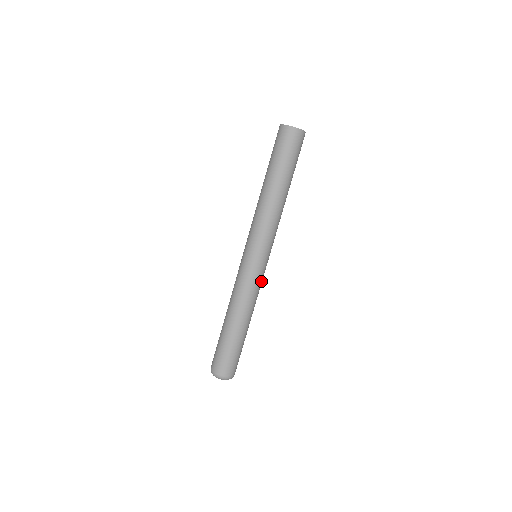
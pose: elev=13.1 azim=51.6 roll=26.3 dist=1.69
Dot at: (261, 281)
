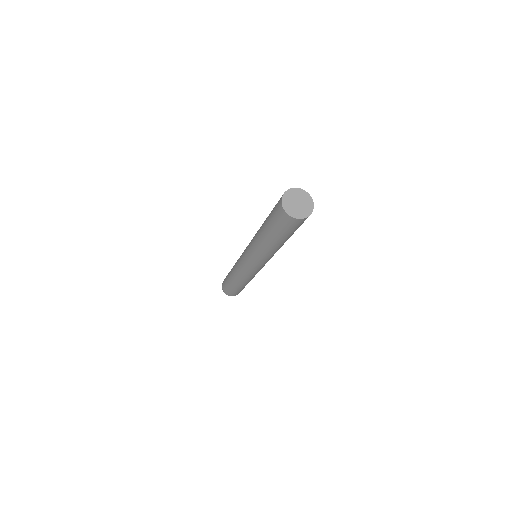
Dot at: (258, 271)
